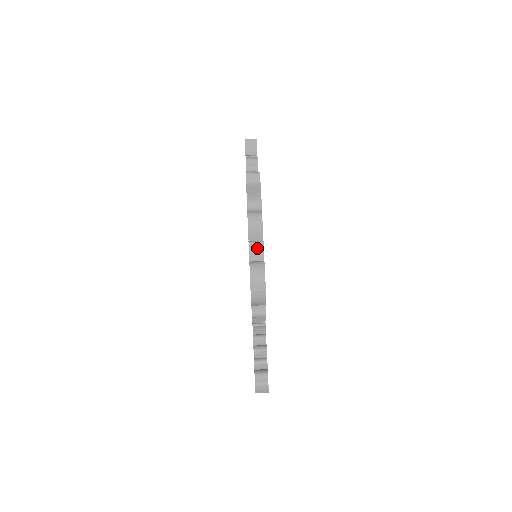
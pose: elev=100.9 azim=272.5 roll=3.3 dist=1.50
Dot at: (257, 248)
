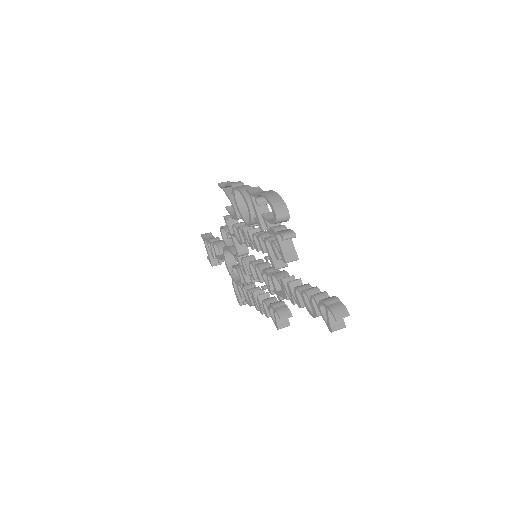
Dot at: (256, 190)
